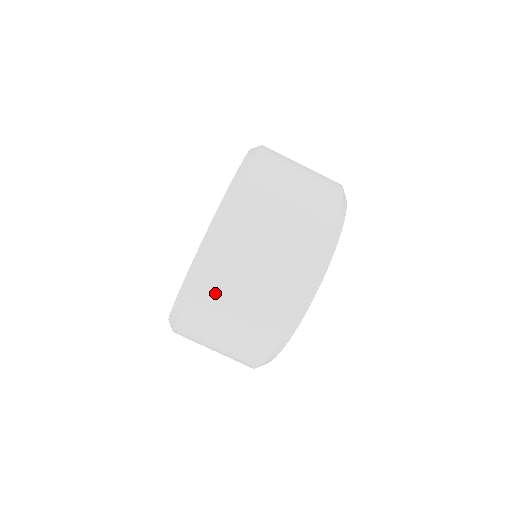
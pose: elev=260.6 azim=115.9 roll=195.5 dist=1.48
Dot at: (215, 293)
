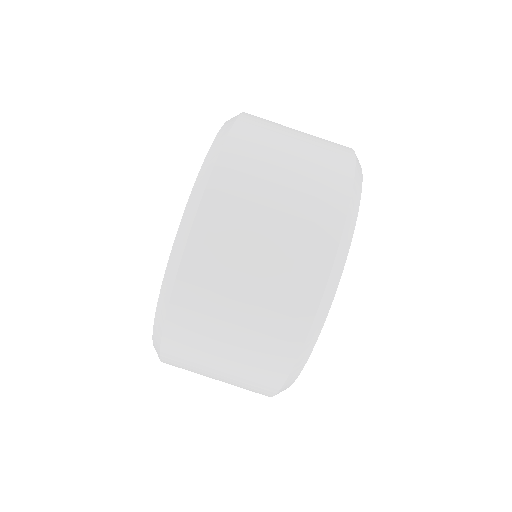
Dot at: (248, 164)
